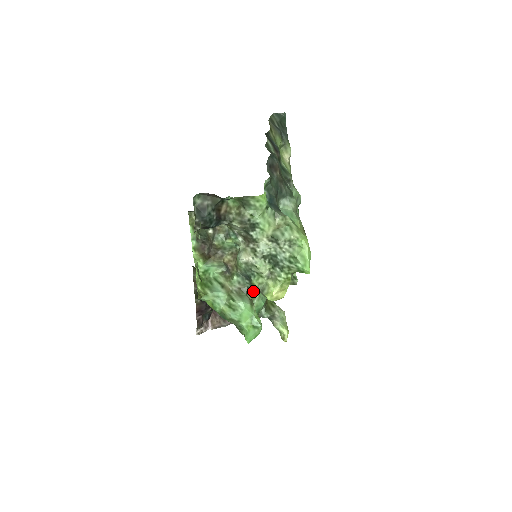
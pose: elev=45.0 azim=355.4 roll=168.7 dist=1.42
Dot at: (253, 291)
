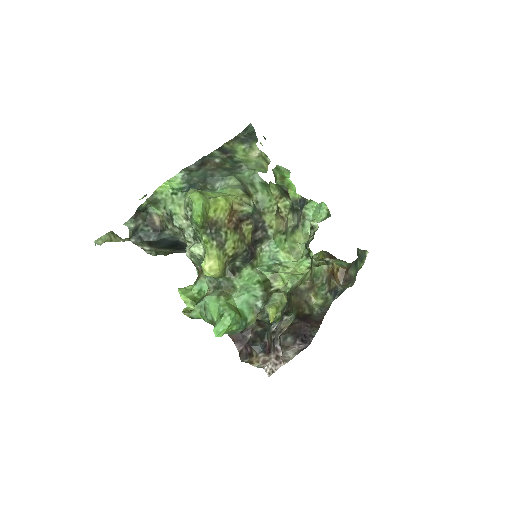
Dot at: (230, 284)
